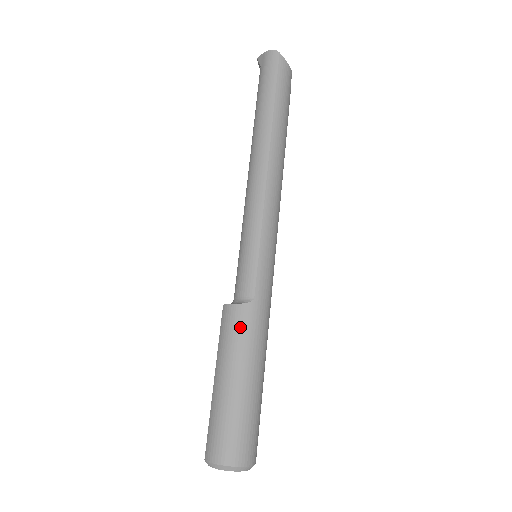
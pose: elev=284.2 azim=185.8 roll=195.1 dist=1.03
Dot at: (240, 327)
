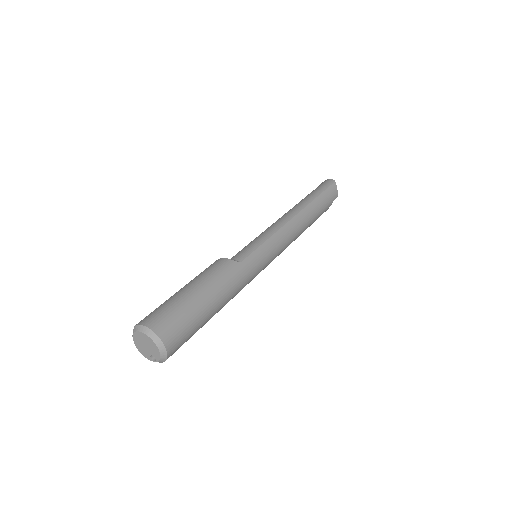
Dot at: (221, 269)
